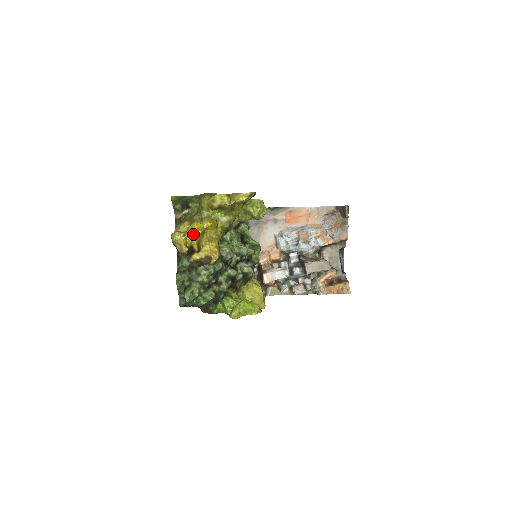
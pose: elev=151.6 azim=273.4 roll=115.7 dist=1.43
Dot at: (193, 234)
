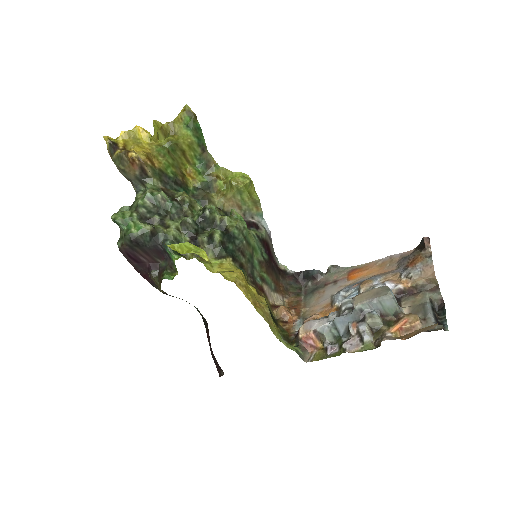
Dot at: (120, 134)
